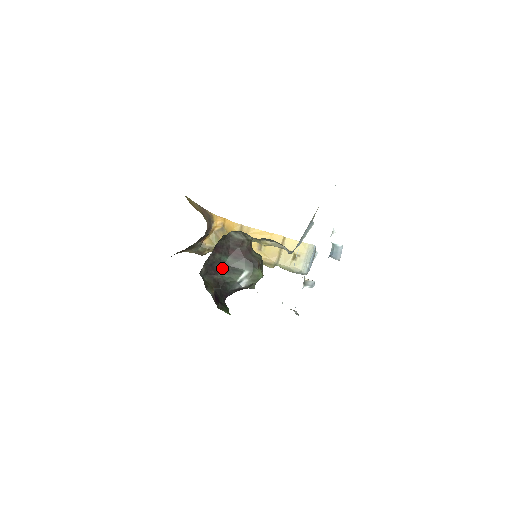
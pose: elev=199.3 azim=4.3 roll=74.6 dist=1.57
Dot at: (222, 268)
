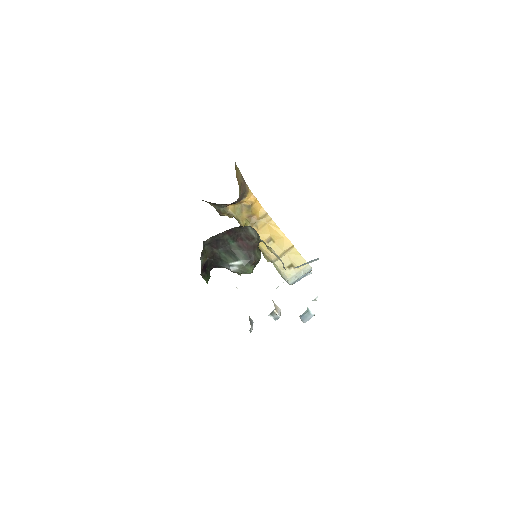
Dot at: (224, 247)
